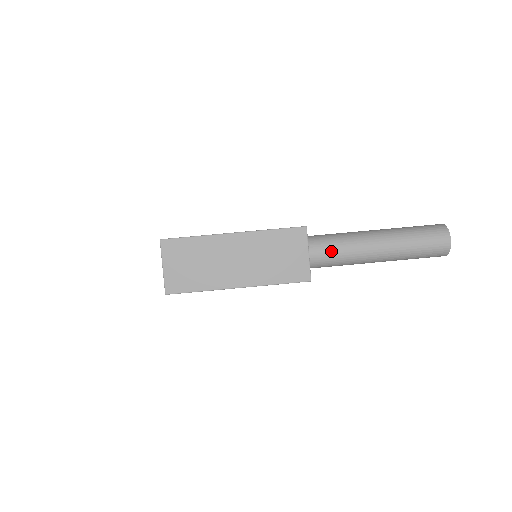
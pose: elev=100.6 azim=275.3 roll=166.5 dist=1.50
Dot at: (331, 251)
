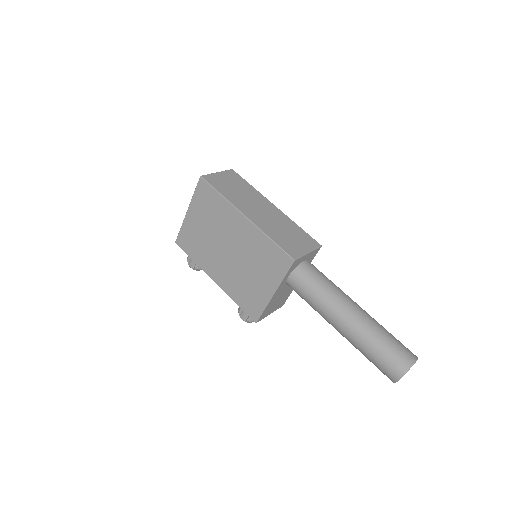
Dot at: (321, 276)
